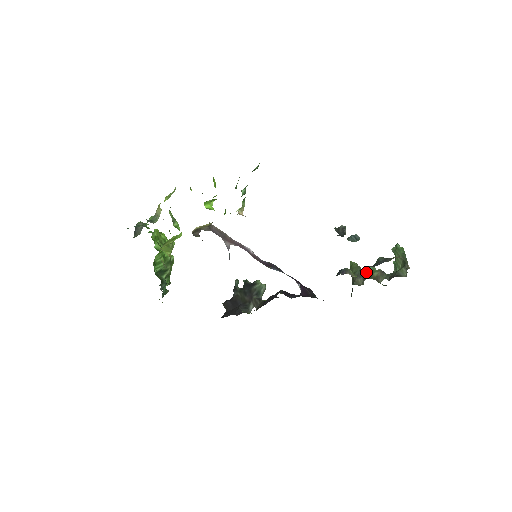
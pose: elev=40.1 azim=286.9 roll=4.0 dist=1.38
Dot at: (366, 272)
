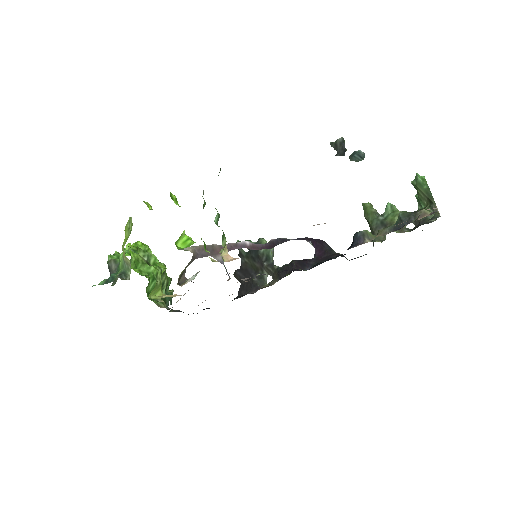
Dot at: (385, 217)
